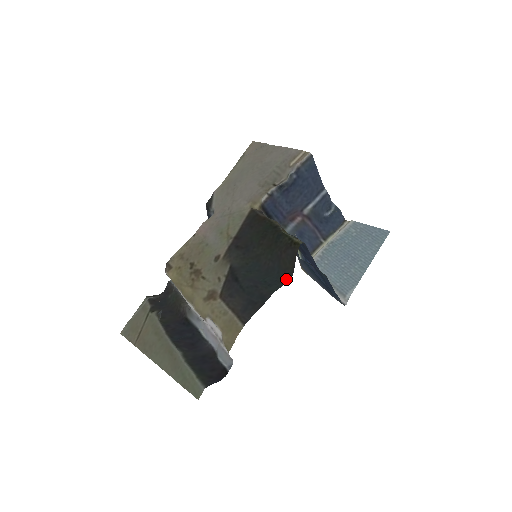
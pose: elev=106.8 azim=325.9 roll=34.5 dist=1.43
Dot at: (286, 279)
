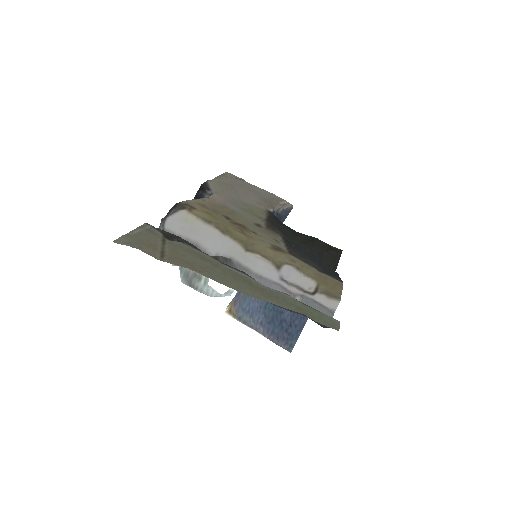
Dot at: occluded
